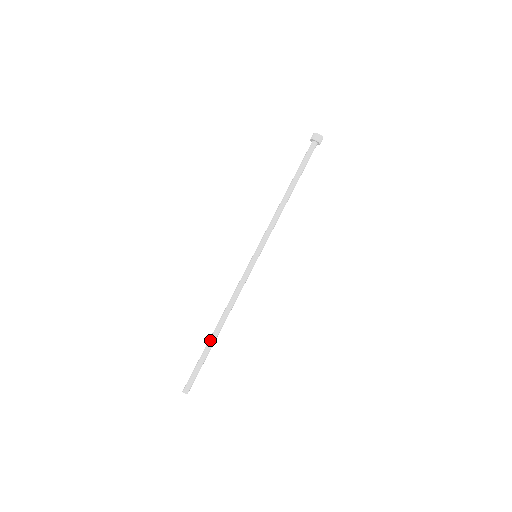
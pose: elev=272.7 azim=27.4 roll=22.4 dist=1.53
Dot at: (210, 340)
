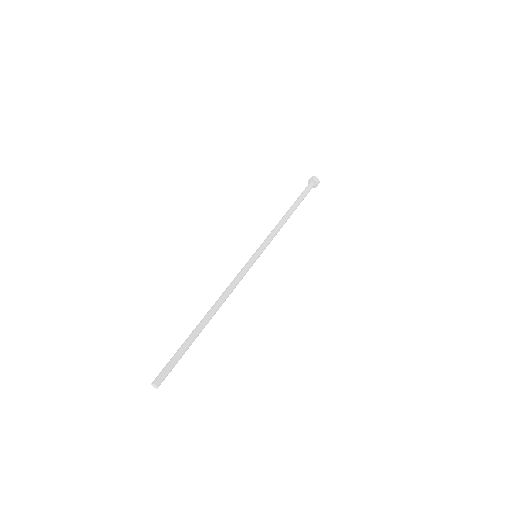
Dot at: (196, 326)
